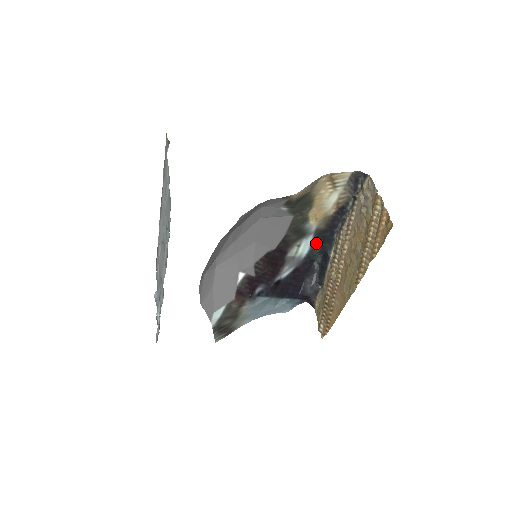
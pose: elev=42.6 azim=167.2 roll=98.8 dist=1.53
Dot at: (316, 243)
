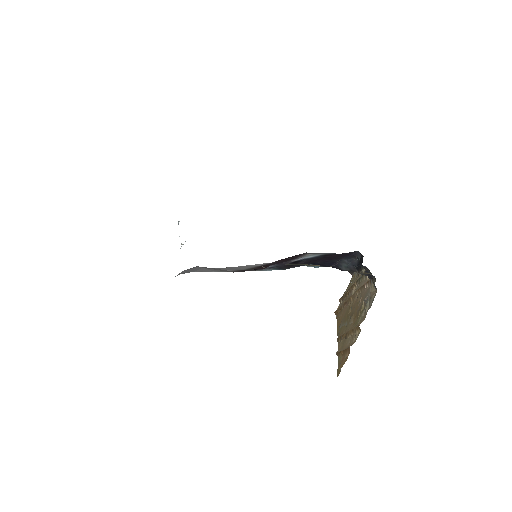
Dot at: occluded
